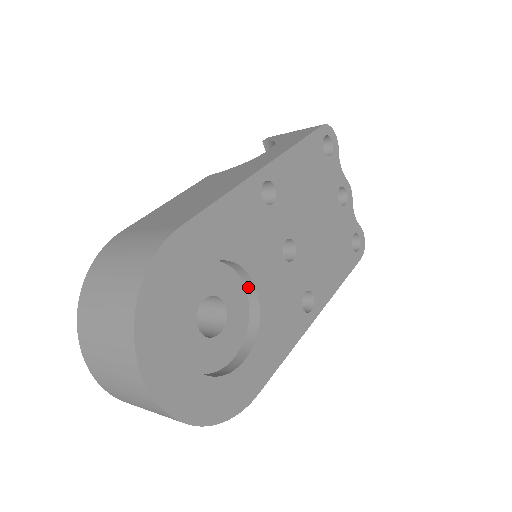
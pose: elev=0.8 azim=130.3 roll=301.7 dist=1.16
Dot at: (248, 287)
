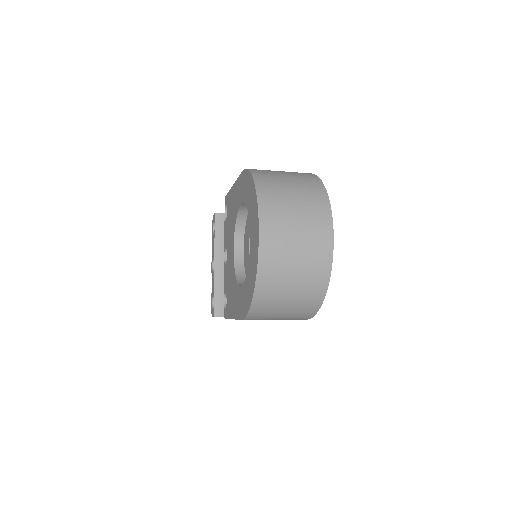
Dot at: occluded
